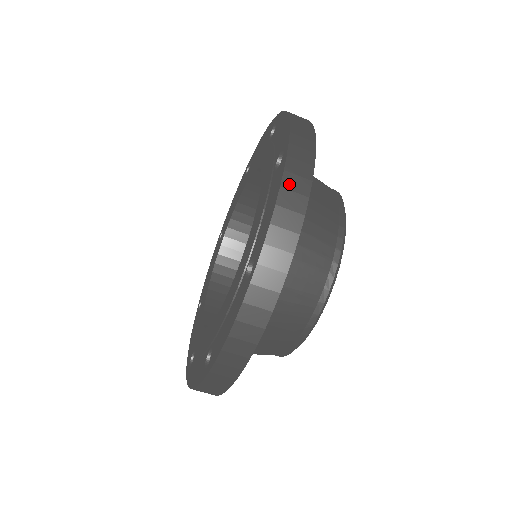
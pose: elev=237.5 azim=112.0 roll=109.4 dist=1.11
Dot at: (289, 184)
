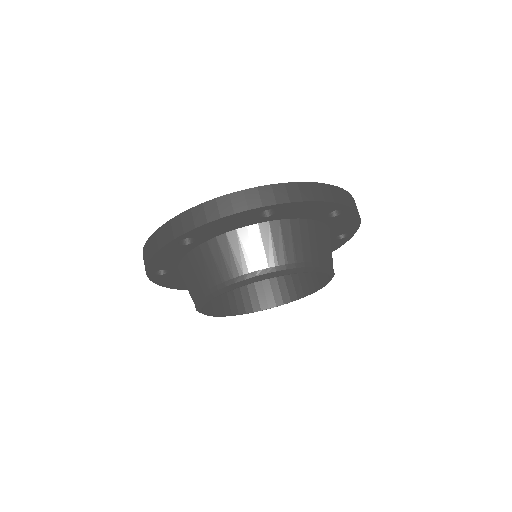
Dot at: (324, 188)
